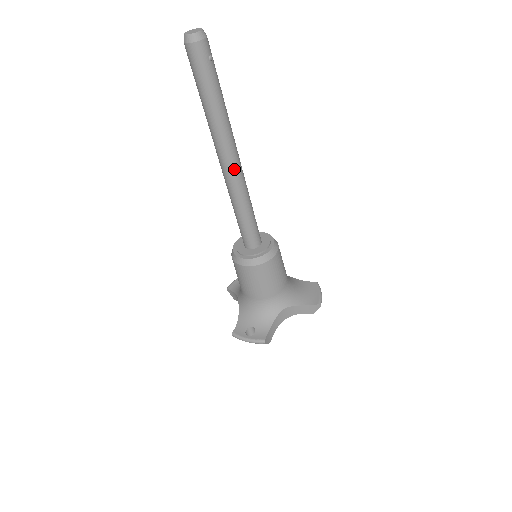
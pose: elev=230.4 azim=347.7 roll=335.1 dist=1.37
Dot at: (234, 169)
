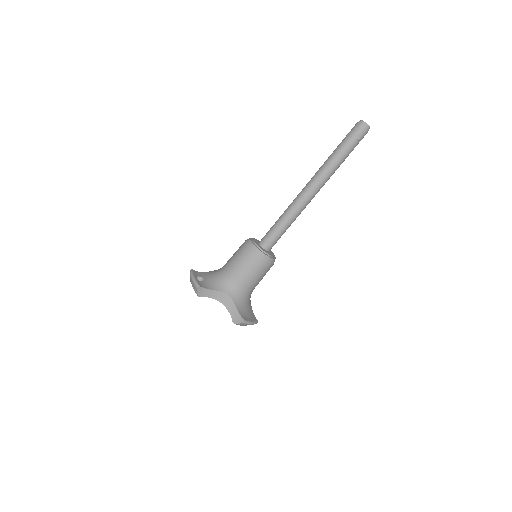
Dot at: (306, 194)
